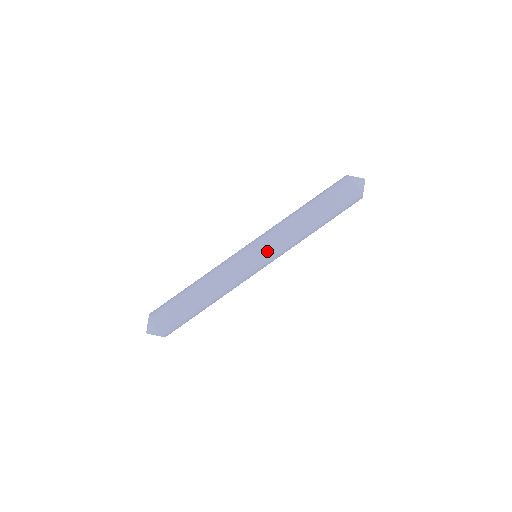
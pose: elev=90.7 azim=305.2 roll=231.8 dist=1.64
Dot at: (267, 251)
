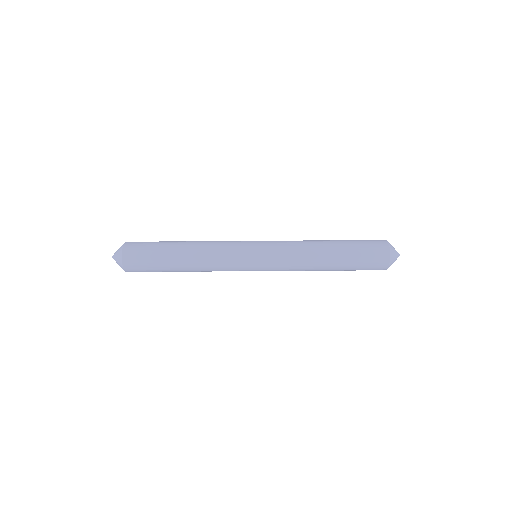
Dot at: (269, 248)
